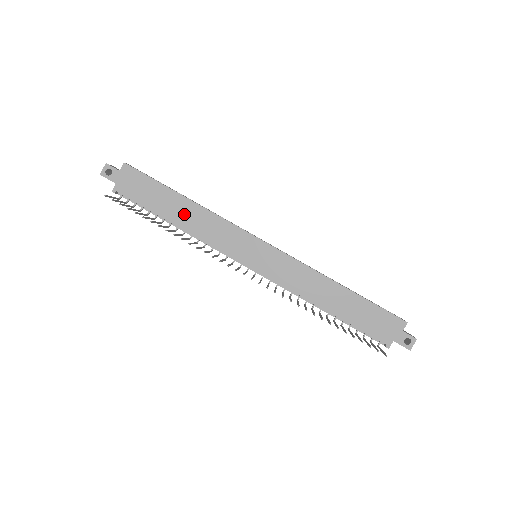
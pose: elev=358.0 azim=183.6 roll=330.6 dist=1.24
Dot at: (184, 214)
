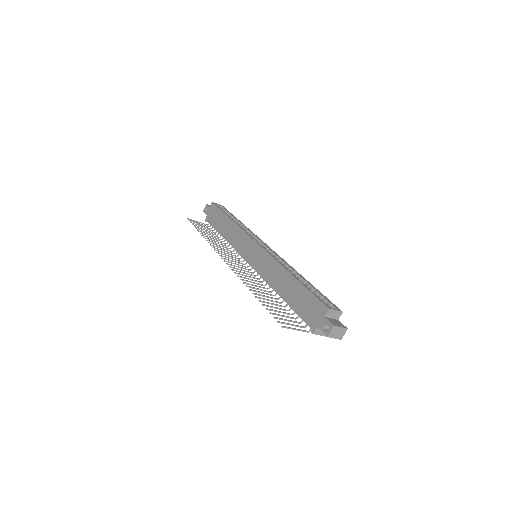
Dot at: (227, 229)
